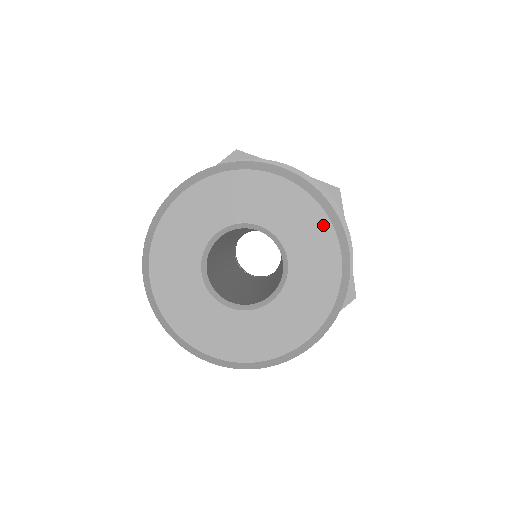
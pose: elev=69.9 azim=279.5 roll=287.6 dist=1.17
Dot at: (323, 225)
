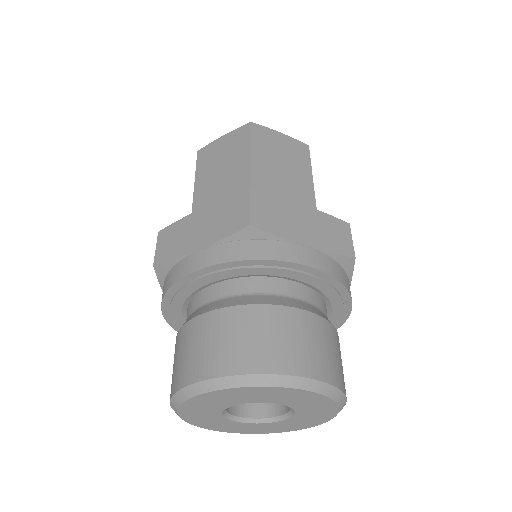
Dot at: (330, 404)
